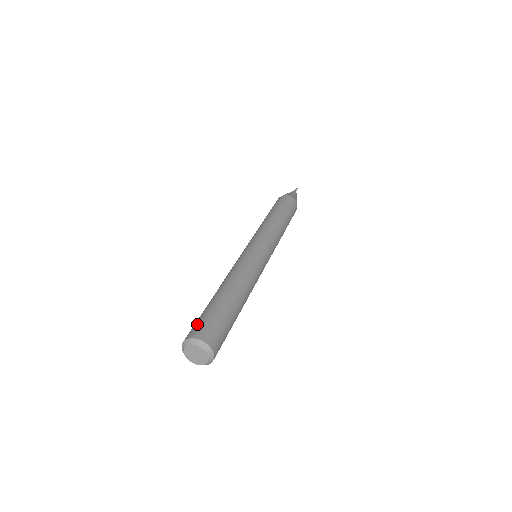
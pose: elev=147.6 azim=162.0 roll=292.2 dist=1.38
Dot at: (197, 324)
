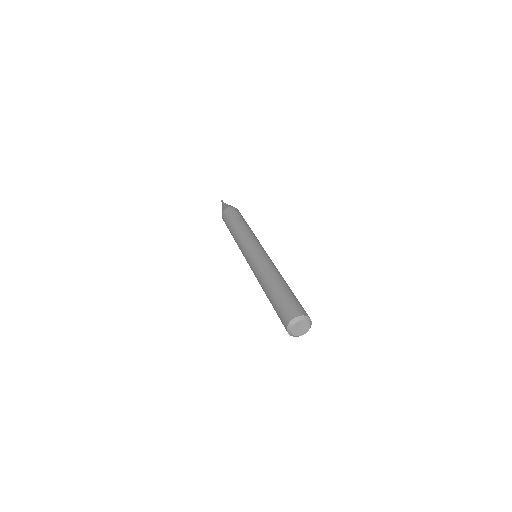
Dot at: (281, 316)
